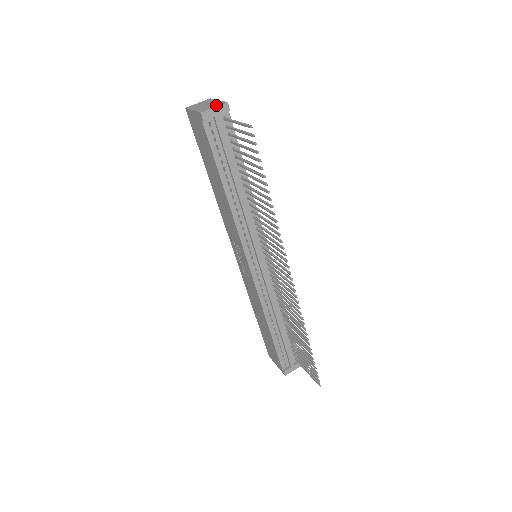
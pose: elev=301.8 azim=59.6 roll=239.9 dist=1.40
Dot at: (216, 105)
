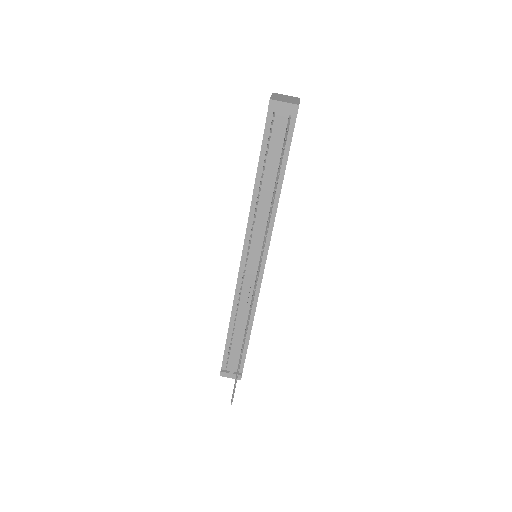
Dot at: (289, 101)
